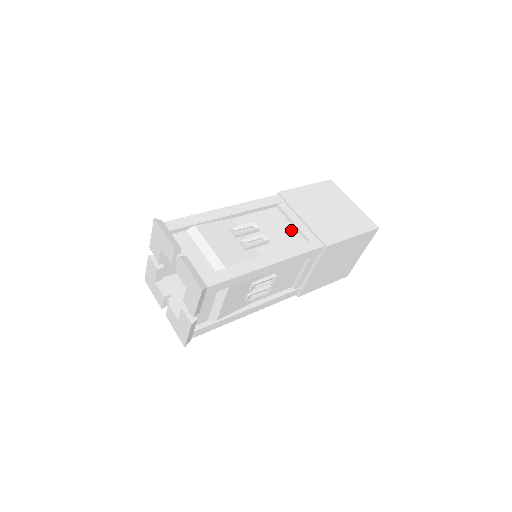
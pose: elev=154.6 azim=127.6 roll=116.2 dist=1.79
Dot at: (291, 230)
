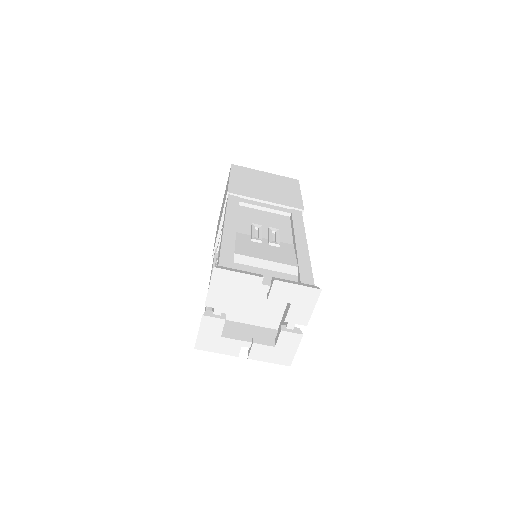
Dot at: (270, 215)
